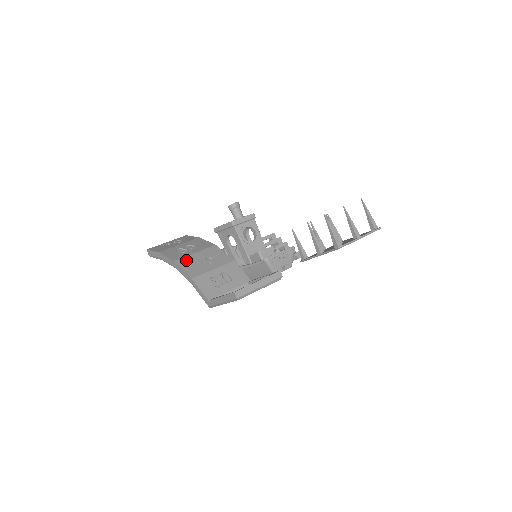
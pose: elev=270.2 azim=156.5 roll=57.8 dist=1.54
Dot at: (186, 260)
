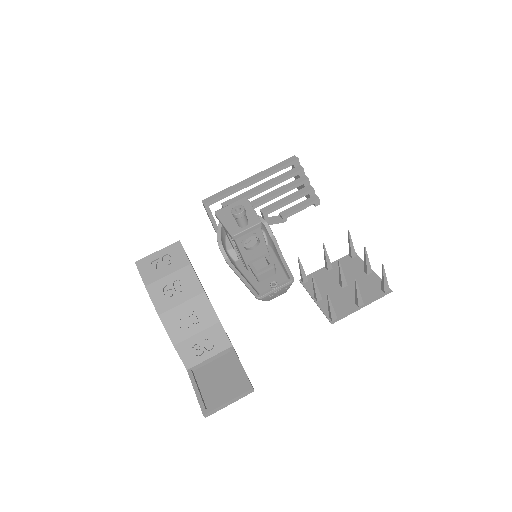
Dot at: (171, 315)
